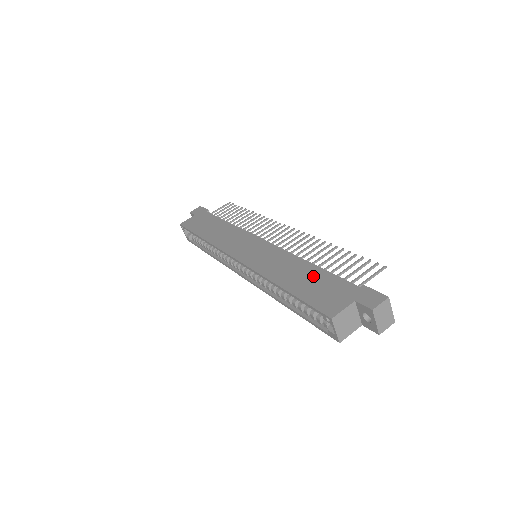
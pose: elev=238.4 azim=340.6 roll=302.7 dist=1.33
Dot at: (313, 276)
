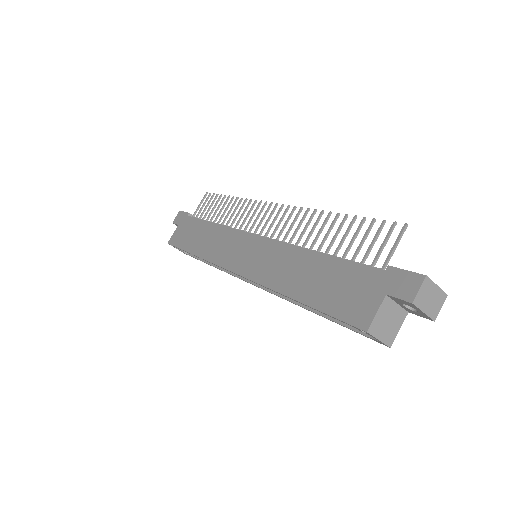
Dot at: (325, 271)
